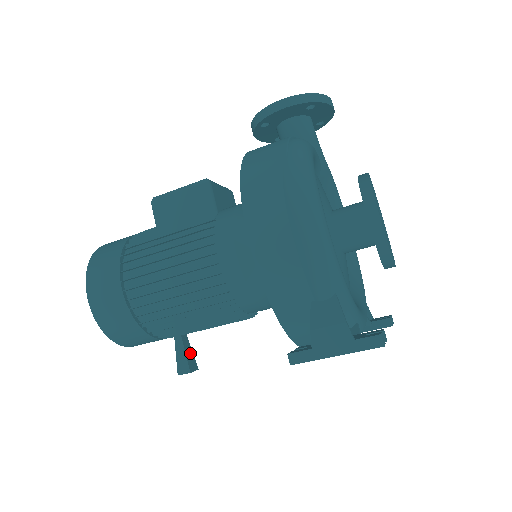
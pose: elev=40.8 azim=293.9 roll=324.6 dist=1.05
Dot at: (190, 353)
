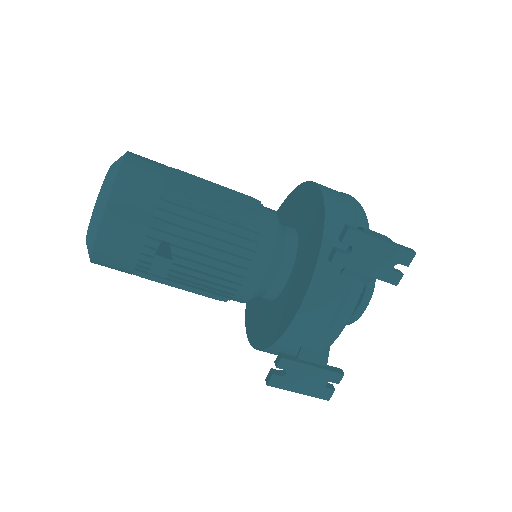
Dot at: occluded
